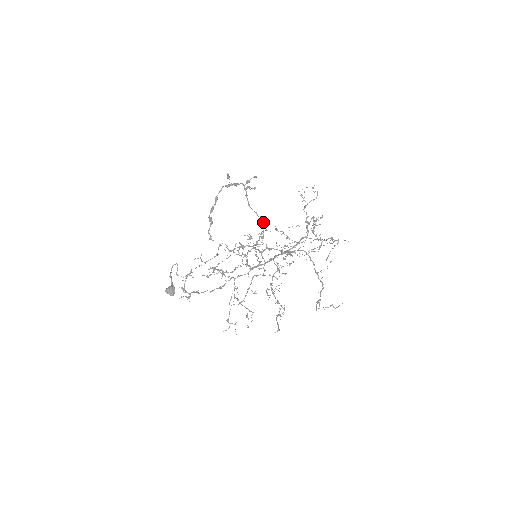
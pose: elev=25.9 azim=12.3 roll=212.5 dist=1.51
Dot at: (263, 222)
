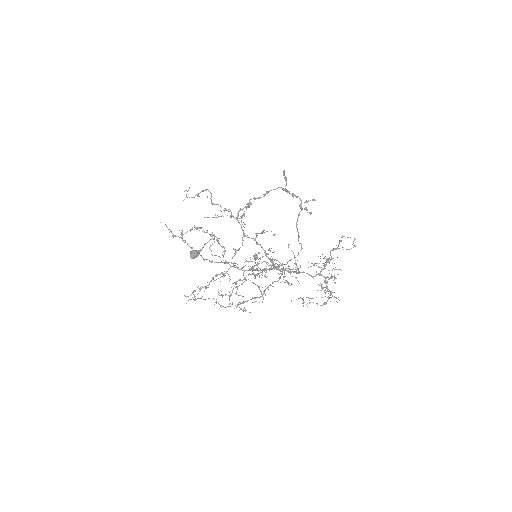
Dot at: (300, 250)
